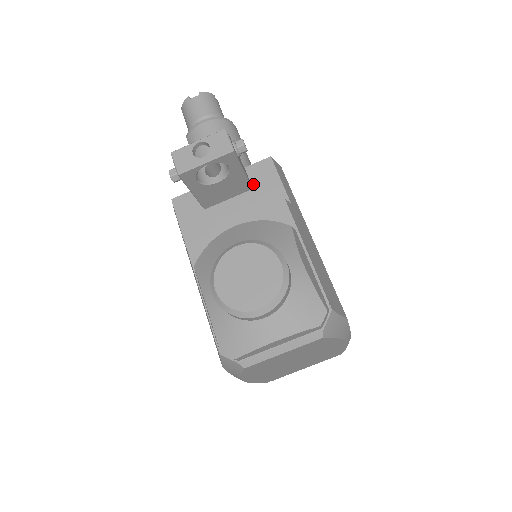
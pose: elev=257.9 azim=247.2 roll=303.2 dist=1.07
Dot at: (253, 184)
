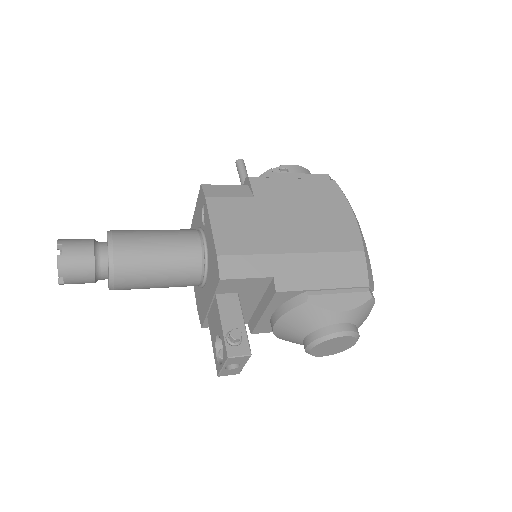
Dot at: (234, 292)
